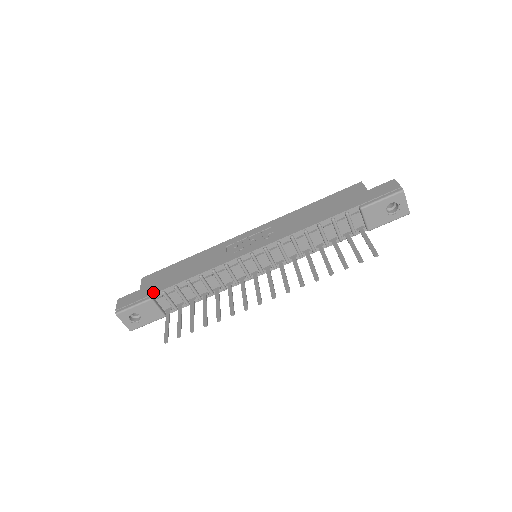
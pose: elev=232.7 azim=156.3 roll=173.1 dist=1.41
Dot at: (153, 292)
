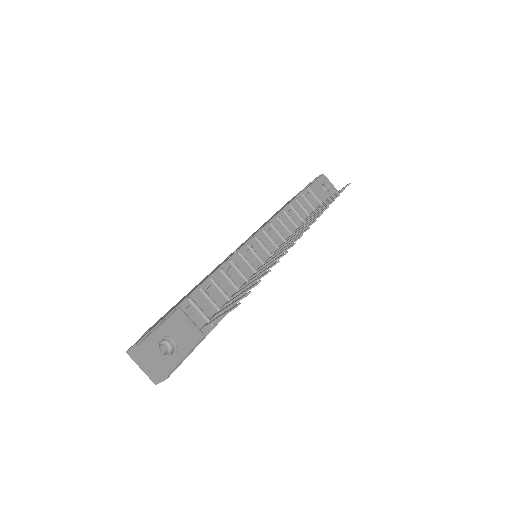
Dot at: (176, 306)
